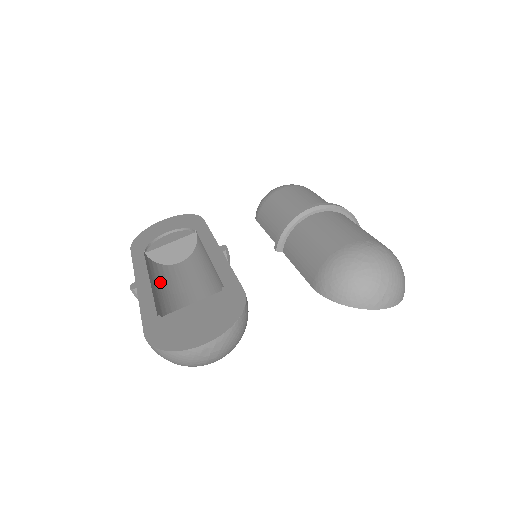
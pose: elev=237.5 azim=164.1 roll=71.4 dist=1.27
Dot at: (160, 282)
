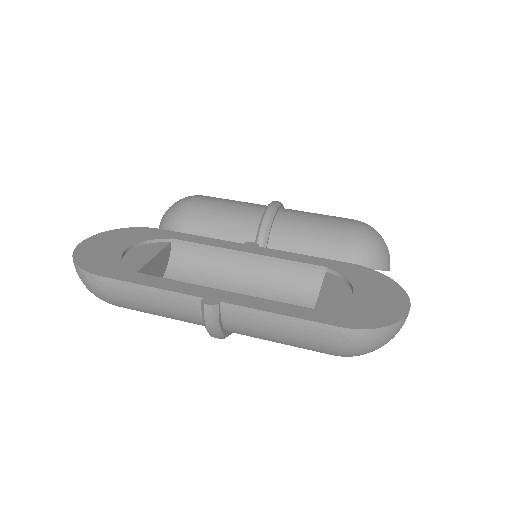
Dot at: occluded
